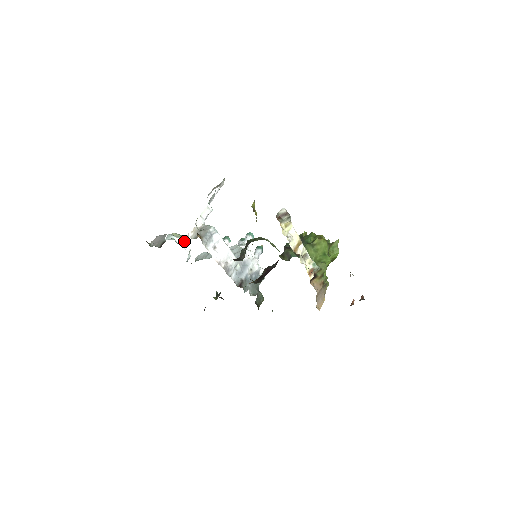
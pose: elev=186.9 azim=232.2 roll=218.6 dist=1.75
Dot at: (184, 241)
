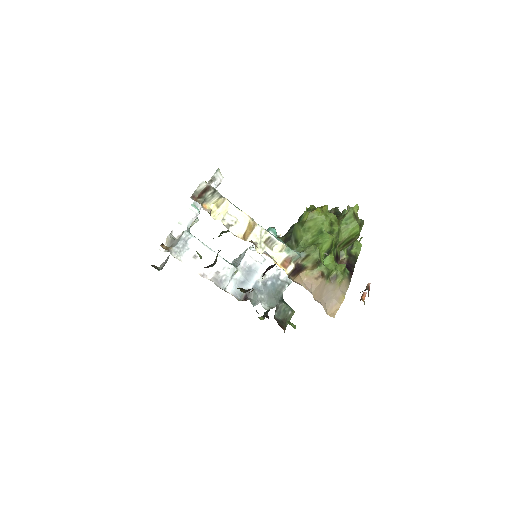
Dot at: occluded
